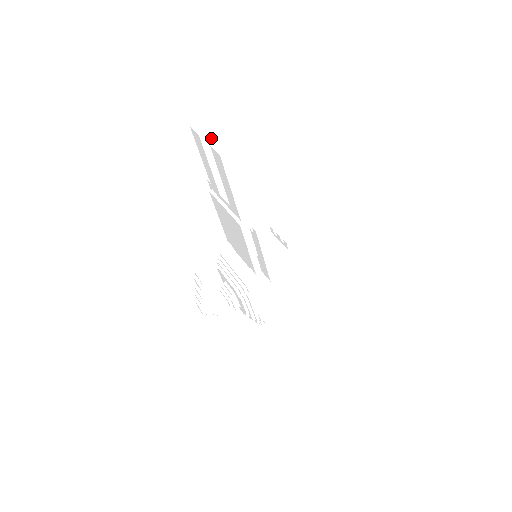
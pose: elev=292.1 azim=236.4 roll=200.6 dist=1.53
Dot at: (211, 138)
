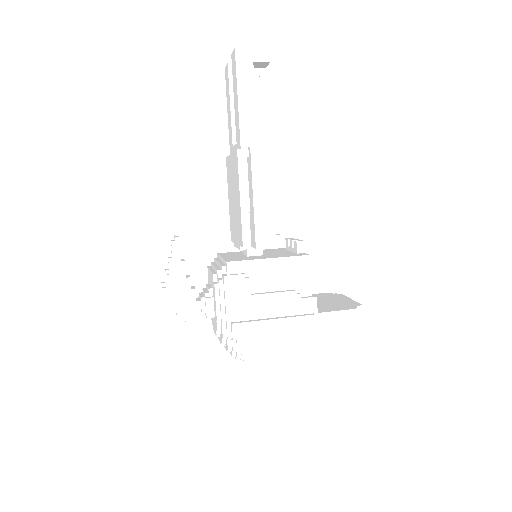
Dot at: occluded
